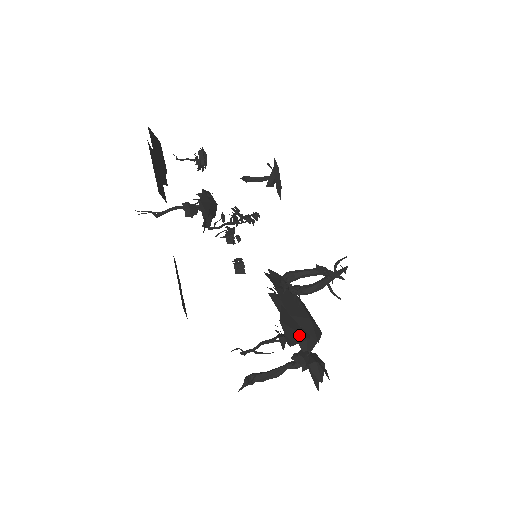
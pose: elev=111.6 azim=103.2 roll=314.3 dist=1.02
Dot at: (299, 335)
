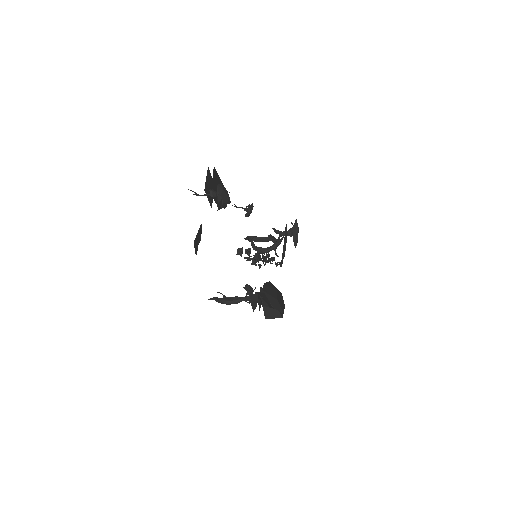
Dot at: (264, 303)
